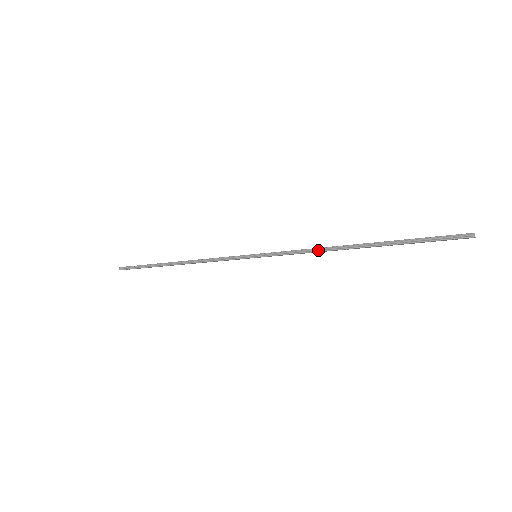
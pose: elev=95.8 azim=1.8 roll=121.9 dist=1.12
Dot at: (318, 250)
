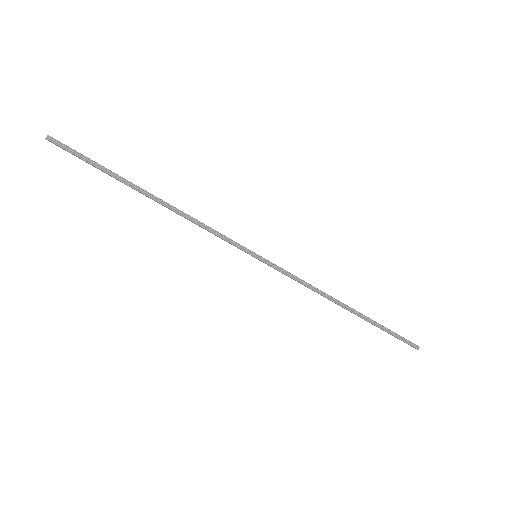
Dot at: (317, 290)
